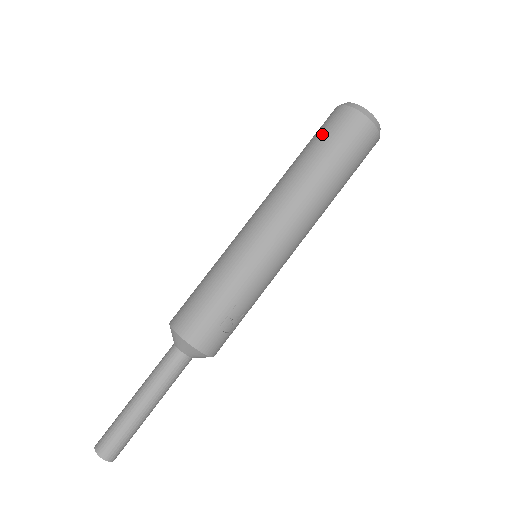
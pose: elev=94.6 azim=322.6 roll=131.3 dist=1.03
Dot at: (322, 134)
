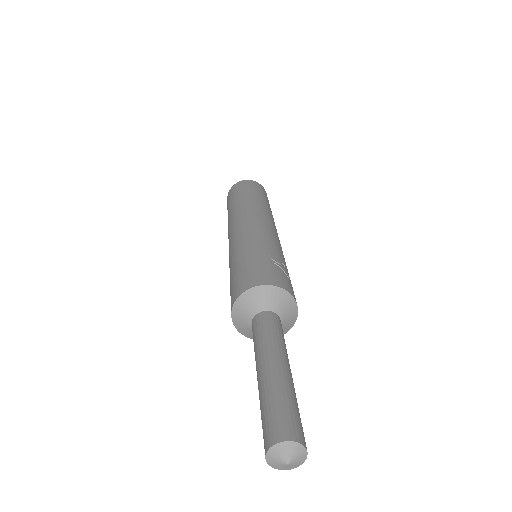
Dot at: (230, 199)
